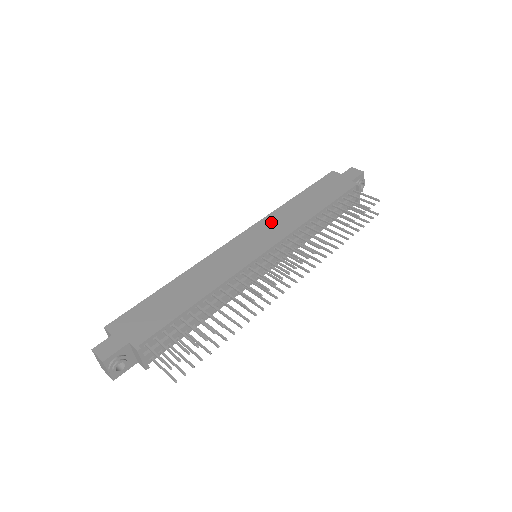
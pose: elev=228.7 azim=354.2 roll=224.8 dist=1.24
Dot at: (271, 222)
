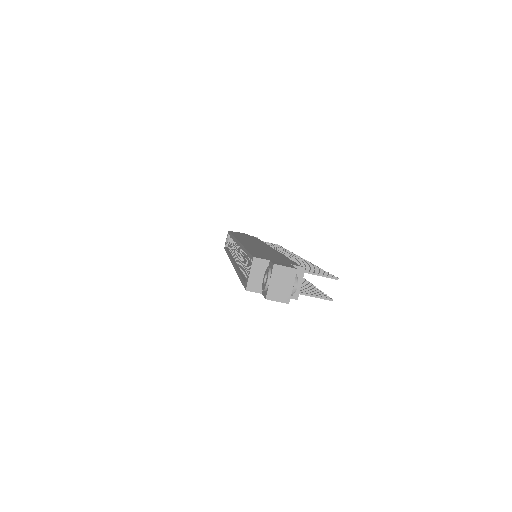
Dot at: (244, 239)
